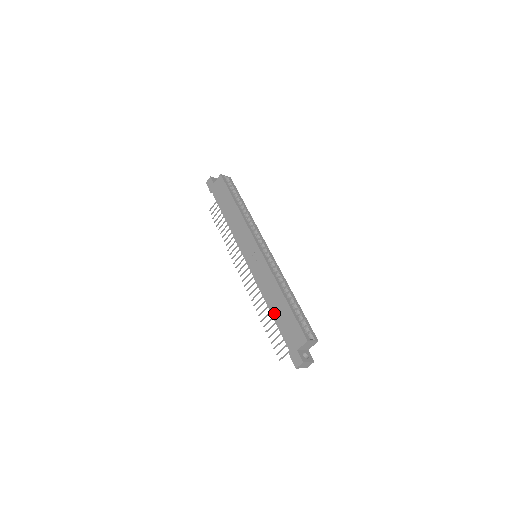
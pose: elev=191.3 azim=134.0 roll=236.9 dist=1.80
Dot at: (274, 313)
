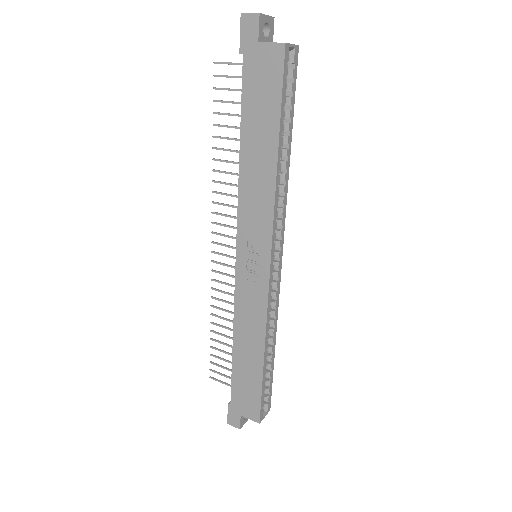
Dot at: (237, 359)
